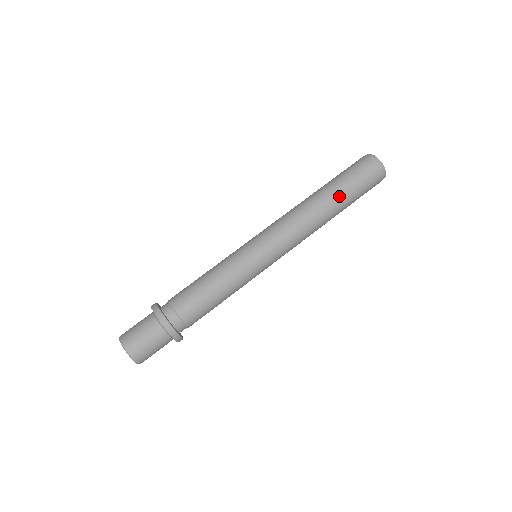
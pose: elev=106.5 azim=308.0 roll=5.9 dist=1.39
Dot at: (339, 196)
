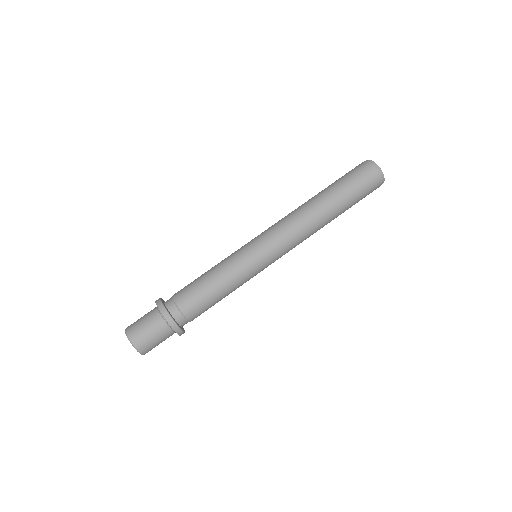
Dot at: (334, 196)
